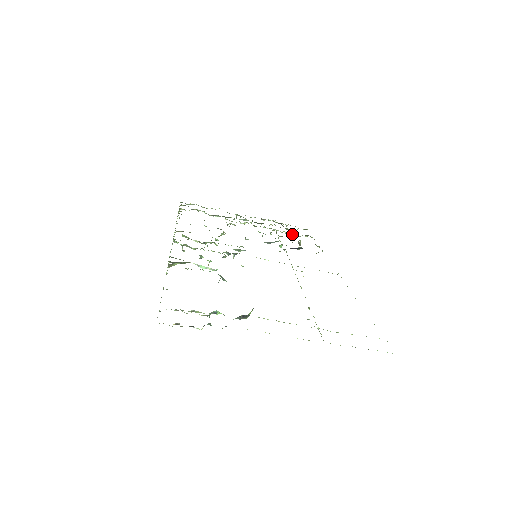
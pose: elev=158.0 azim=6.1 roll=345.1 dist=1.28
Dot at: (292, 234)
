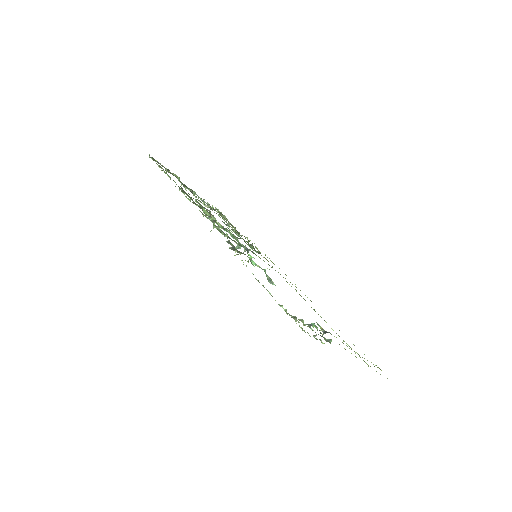
Dot at: (236, 231)
